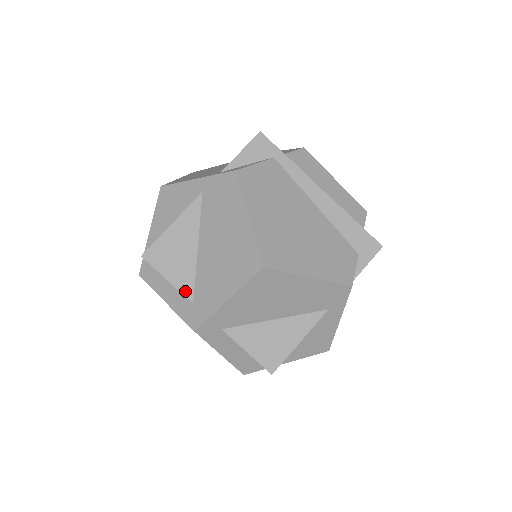
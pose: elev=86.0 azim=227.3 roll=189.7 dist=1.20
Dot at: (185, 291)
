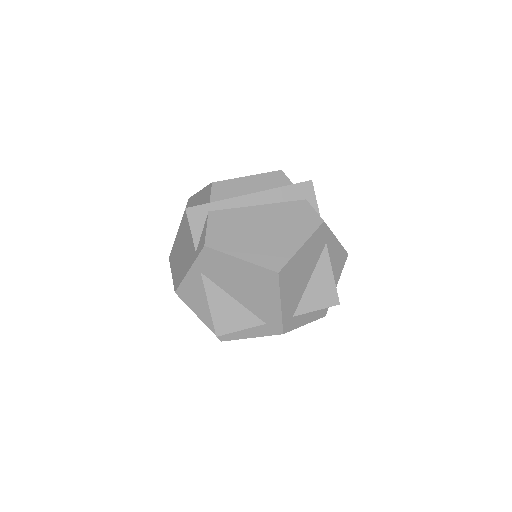
Dot at: (255, 324)
